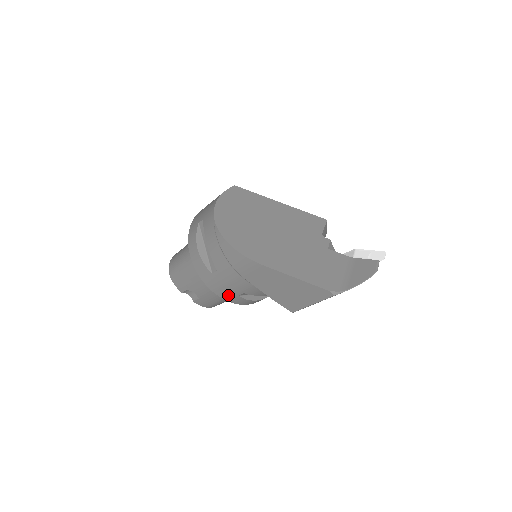
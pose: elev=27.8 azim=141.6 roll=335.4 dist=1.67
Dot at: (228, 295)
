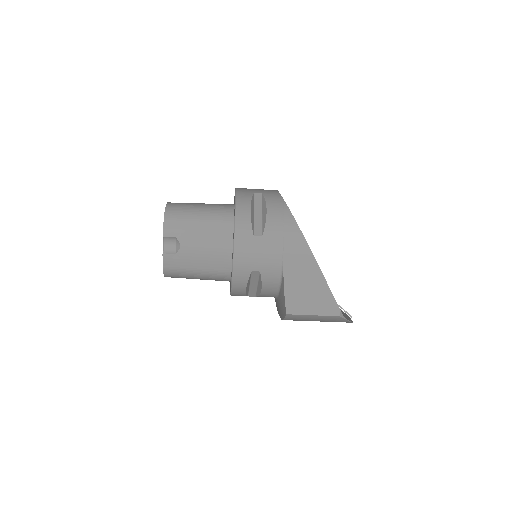
Dot at: (244, 264)
